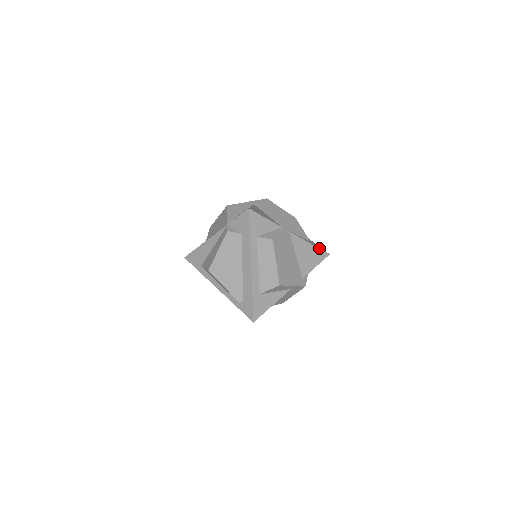
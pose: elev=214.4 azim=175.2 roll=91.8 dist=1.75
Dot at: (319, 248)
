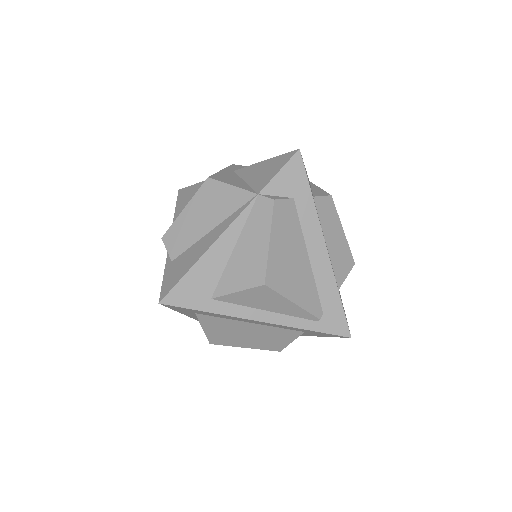
Dot at: occluded
